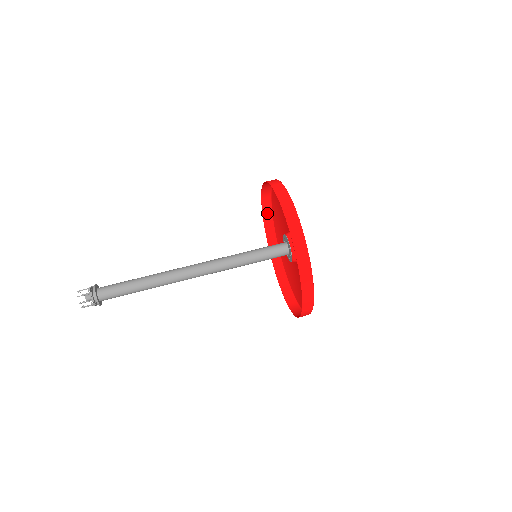
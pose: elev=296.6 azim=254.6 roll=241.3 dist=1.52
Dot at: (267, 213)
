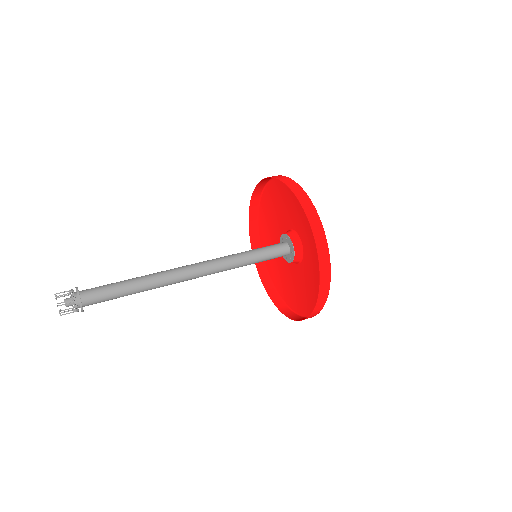
Dot at: (266, 282)
